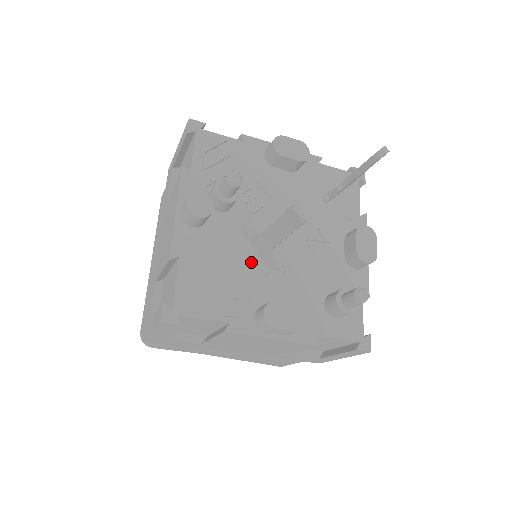
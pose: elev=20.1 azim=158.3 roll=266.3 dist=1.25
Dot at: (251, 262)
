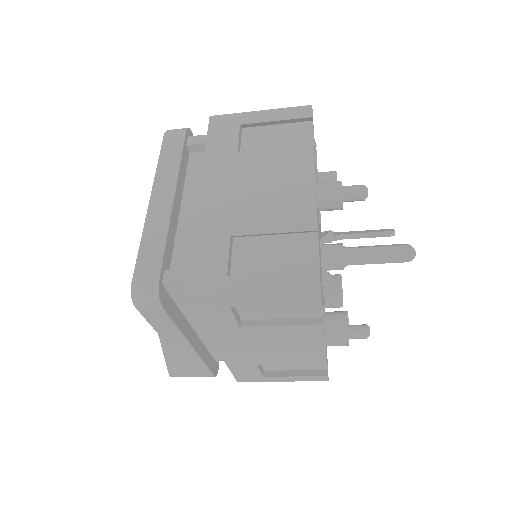
Dot at: occluded
